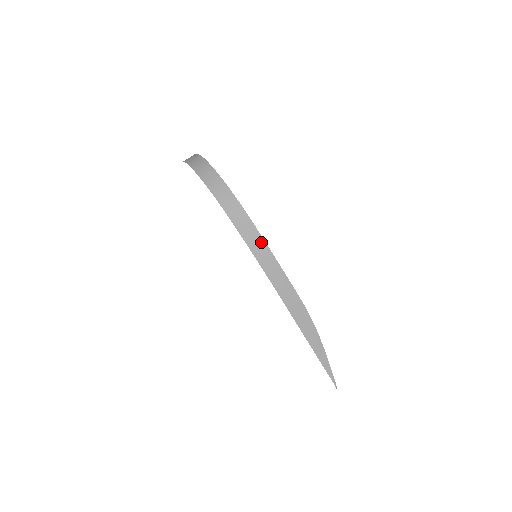
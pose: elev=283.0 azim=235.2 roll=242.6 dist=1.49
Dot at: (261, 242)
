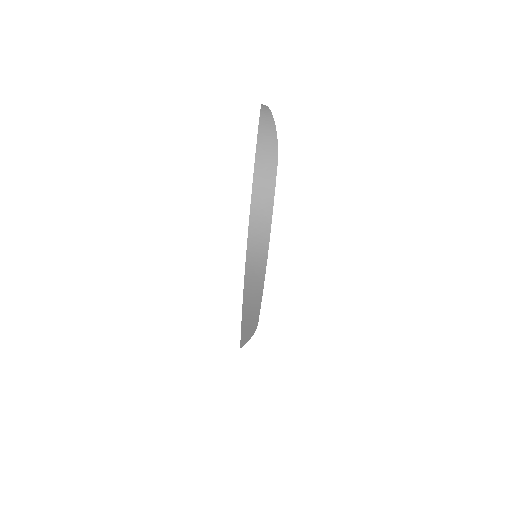
Dot at: (259, 292)
